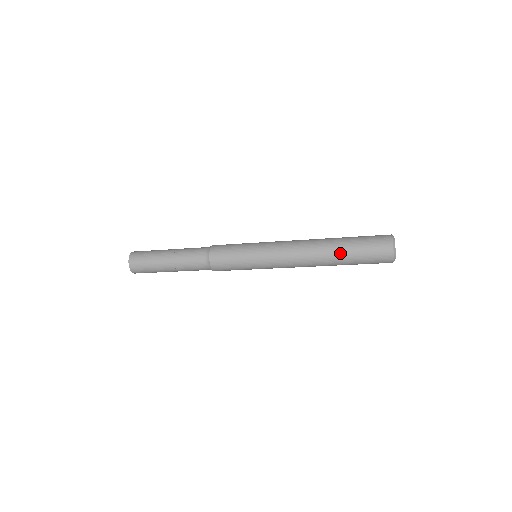
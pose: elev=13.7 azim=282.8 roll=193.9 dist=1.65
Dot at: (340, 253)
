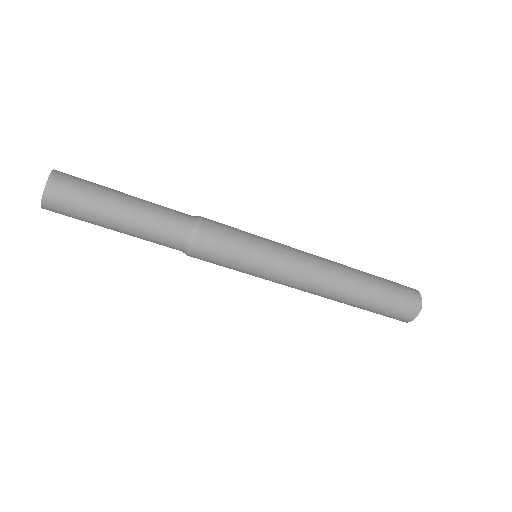
Dot at: (364, 300)
